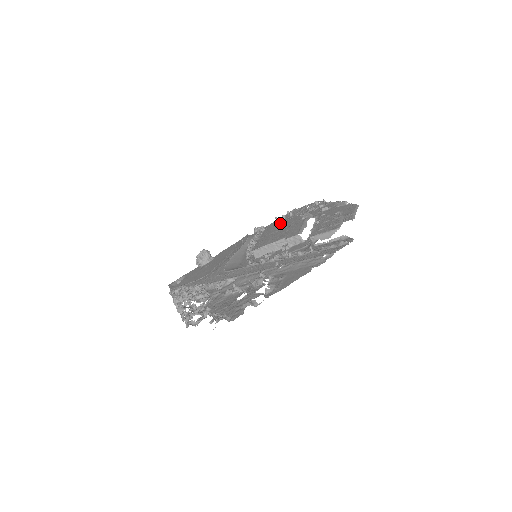
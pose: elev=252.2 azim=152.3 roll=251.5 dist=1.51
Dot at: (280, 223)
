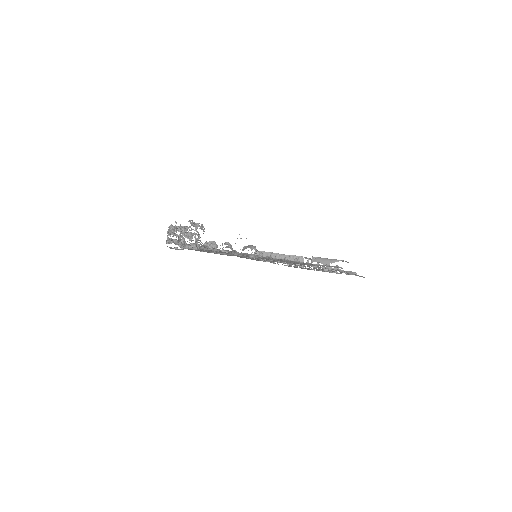
Dot at: occluded
